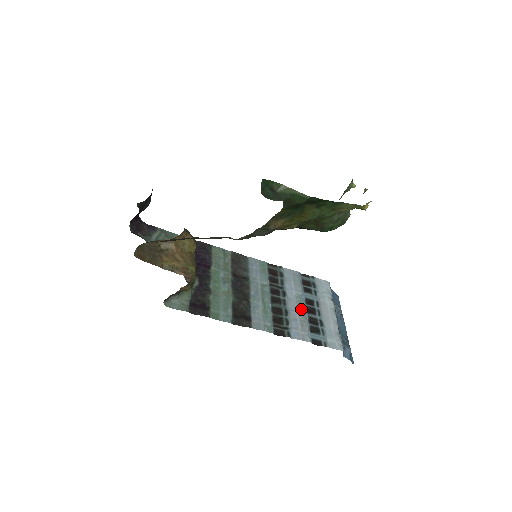
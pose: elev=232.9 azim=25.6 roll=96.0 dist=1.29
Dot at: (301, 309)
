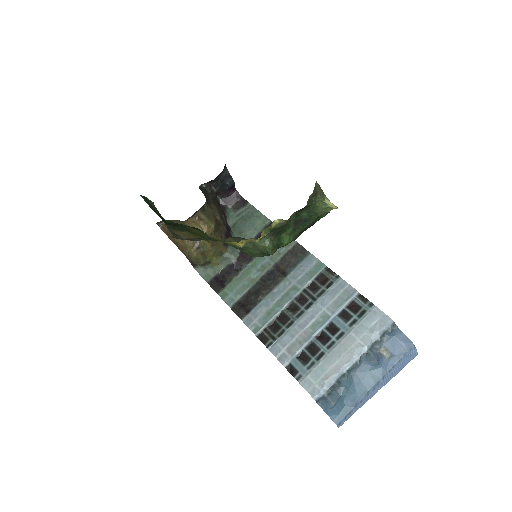
Dot at: (311, 330)
